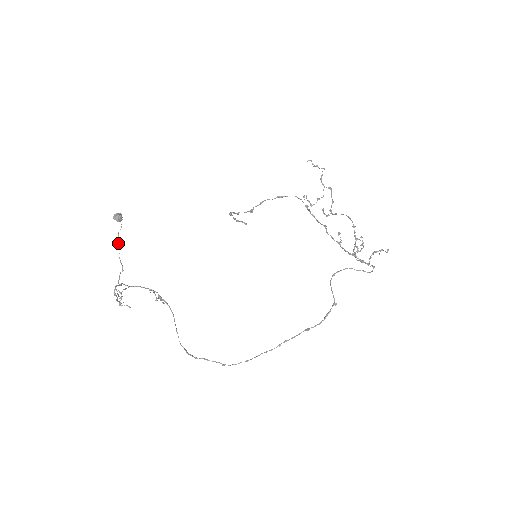
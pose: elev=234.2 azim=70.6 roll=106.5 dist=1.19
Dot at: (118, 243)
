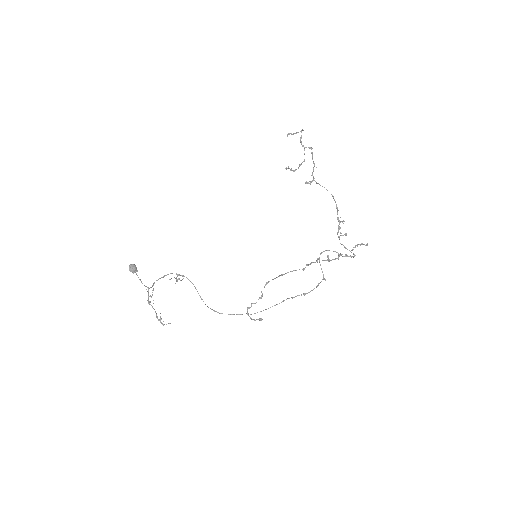
Dot at: (139, 279)
